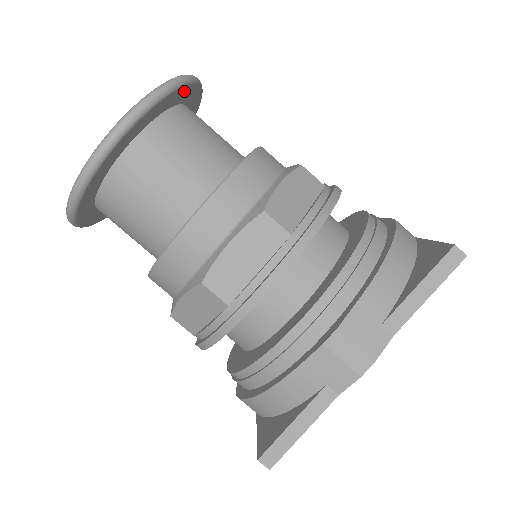
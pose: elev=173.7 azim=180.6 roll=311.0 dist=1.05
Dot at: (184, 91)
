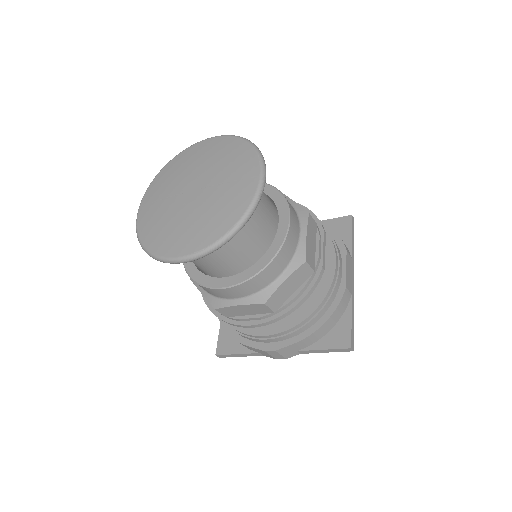
Dot at: occluded
